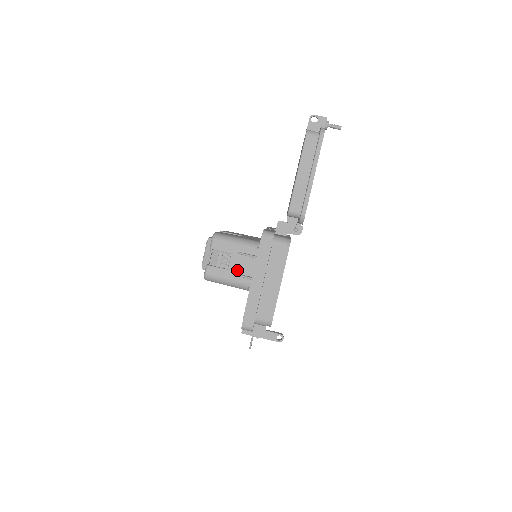
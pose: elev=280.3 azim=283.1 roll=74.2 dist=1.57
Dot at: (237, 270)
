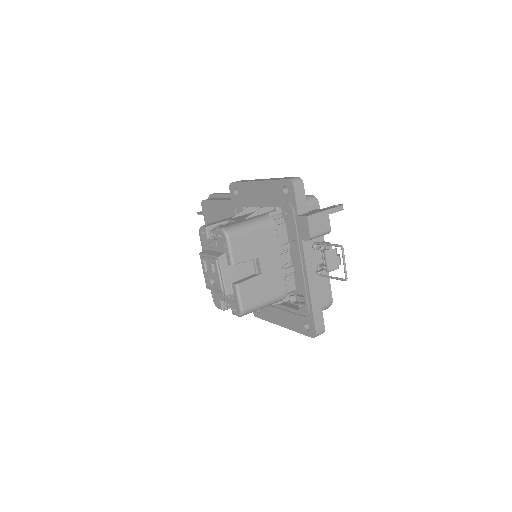
Dot at: (245, 218)
